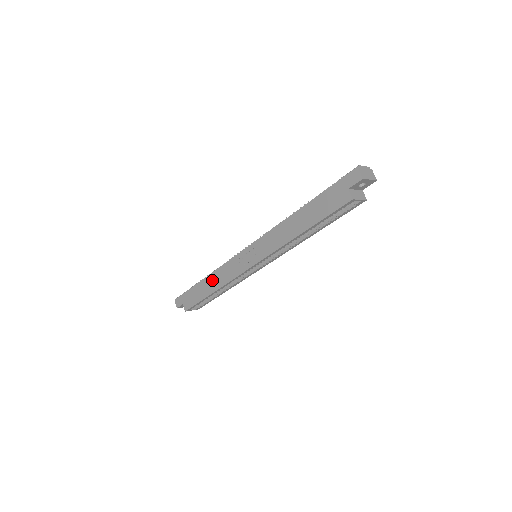
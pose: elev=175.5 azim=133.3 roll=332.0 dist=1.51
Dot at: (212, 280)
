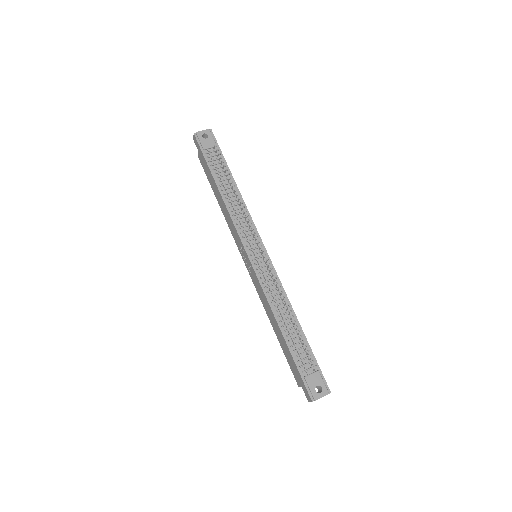
Dot at: (222, 203)
